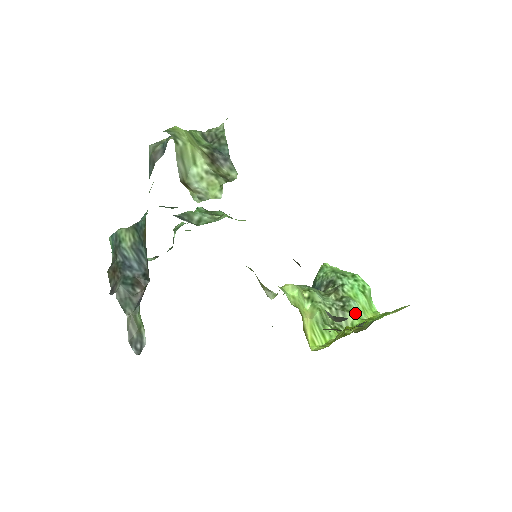
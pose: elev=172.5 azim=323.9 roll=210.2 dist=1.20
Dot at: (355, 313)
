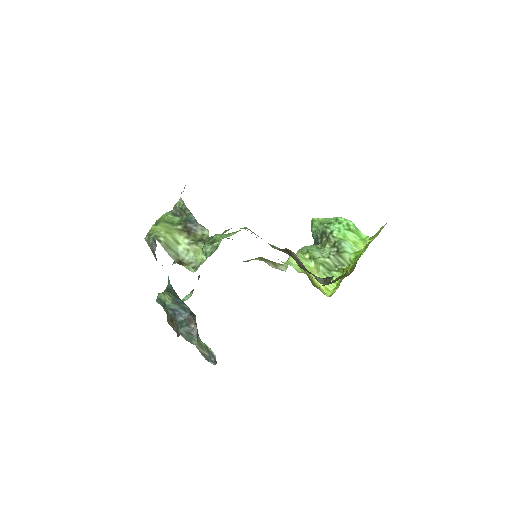
Dot at: (348, 251)
